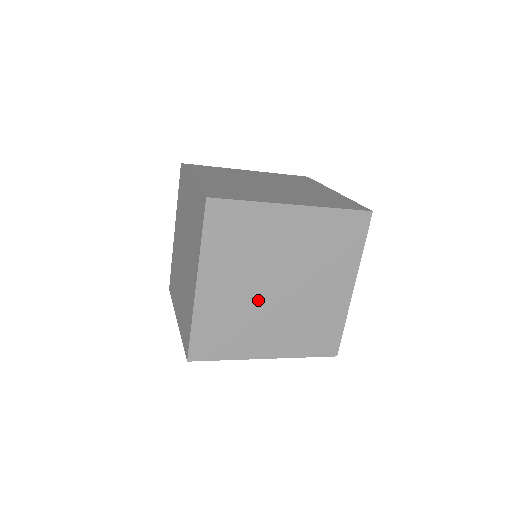
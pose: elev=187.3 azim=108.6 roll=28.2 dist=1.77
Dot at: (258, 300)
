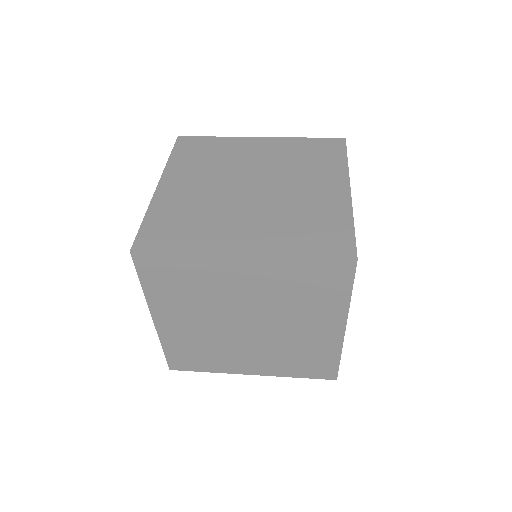
Dot at: (226, 333)
